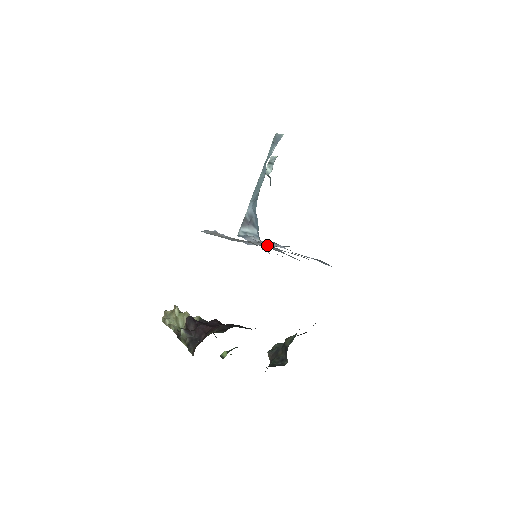
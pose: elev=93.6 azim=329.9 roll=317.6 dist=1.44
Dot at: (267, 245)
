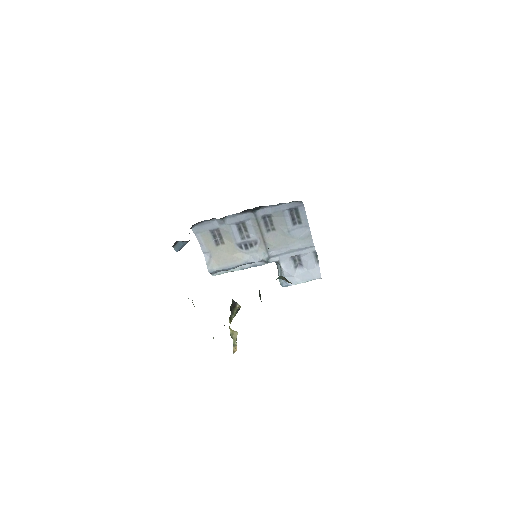
Dot at: (310, 275)
